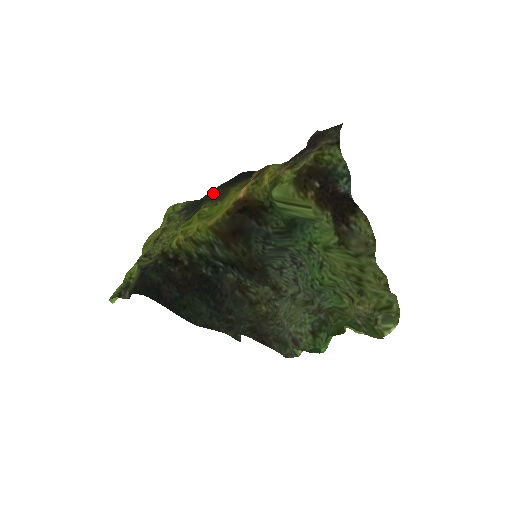
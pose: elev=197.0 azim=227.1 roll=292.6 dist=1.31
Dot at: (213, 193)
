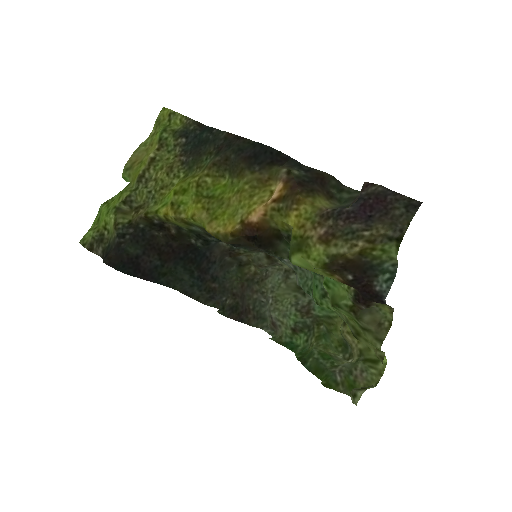
Dot at: (223, 154)
